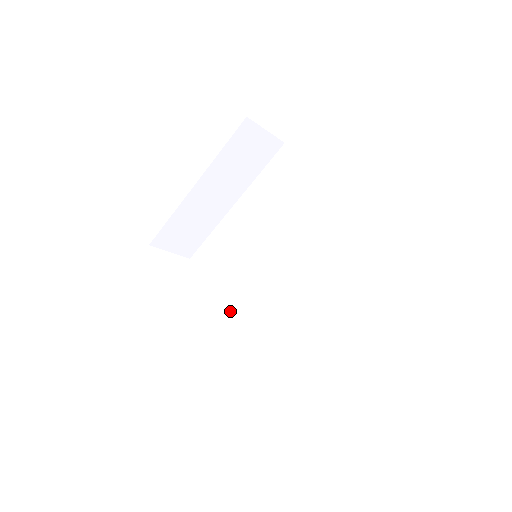
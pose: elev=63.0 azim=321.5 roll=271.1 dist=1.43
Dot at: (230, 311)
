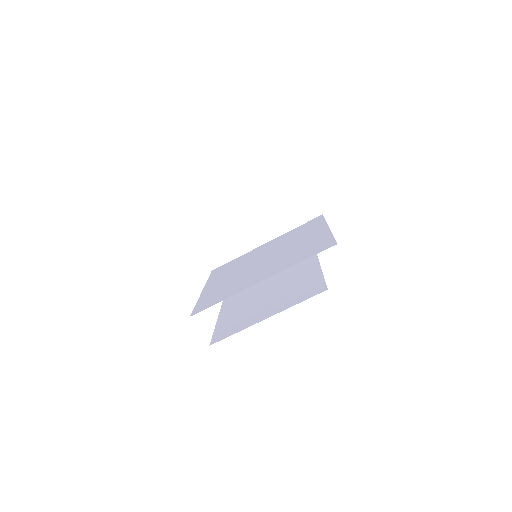
Dot at: (213, 289)
